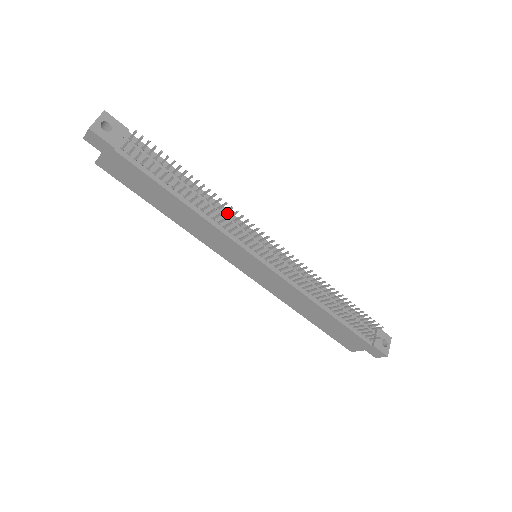
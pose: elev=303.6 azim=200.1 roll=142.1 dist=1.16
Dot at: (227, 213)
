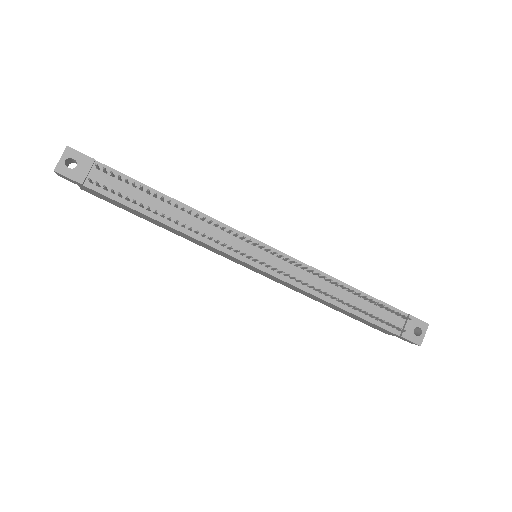
Dot at: (213, 222)
